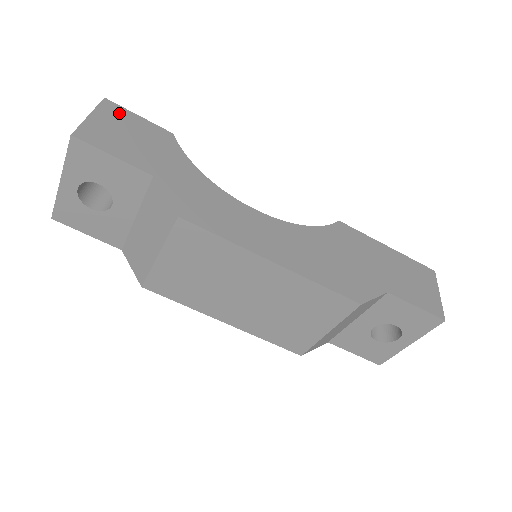
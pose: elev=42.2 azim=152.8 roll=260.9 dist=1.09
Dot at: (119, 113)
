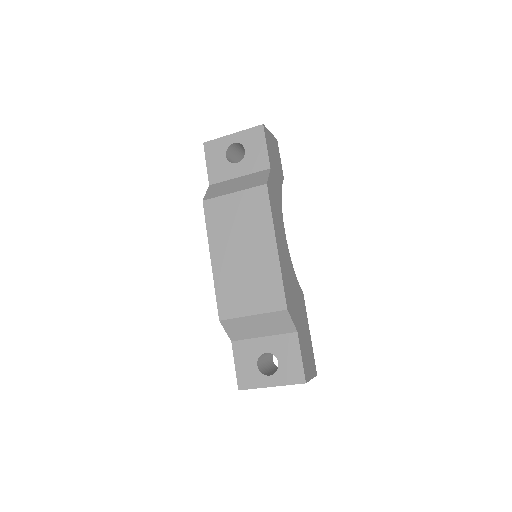
Dot at: (277, 148)
